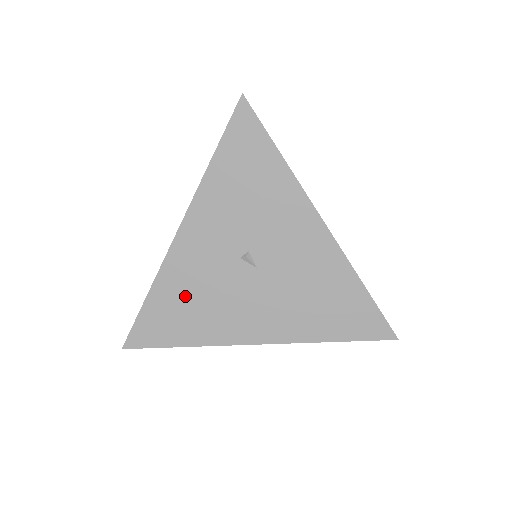
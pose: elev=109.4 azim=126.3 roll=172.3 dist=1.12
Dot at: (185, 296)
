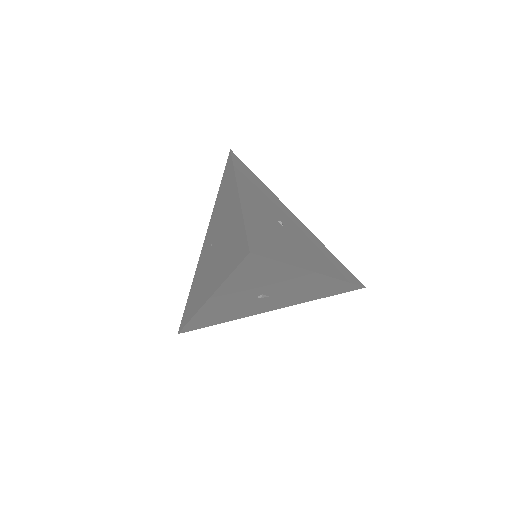
Dot at: (217, 314)
